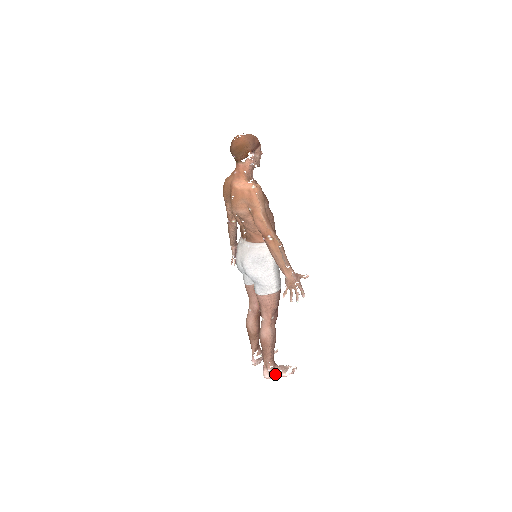
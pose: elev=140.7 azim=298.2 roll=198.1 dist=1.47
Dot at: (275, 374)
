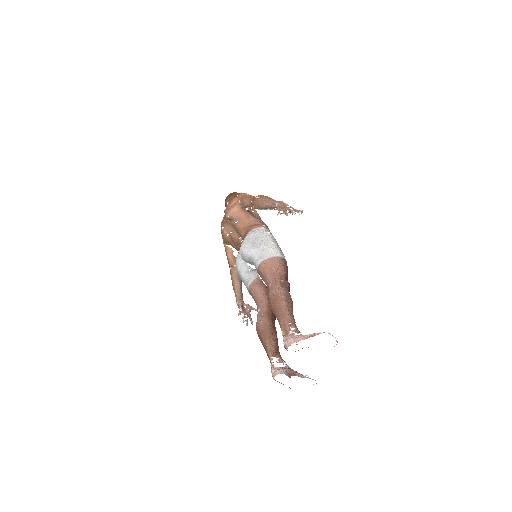
Dot at: (301, 336)
